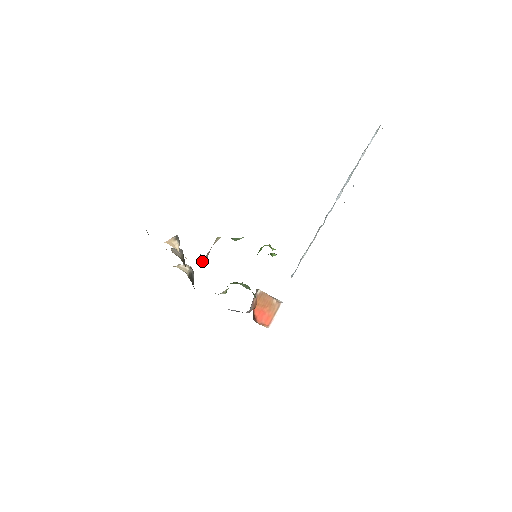
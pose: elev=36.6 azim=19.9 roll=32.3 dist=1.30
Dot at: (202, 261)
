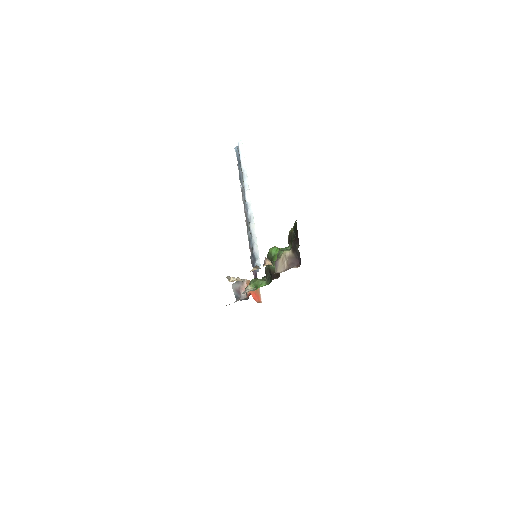
Dot at: (280, 271)
